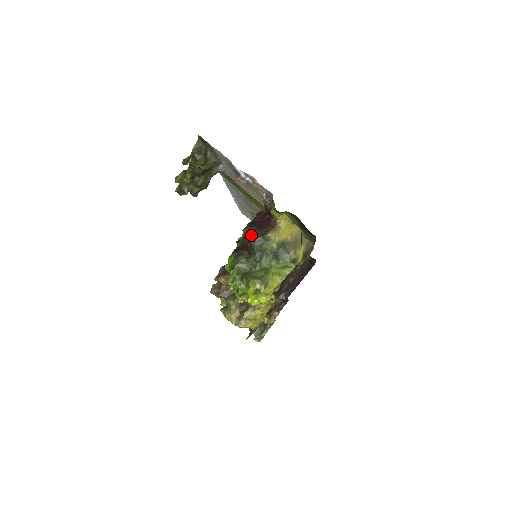
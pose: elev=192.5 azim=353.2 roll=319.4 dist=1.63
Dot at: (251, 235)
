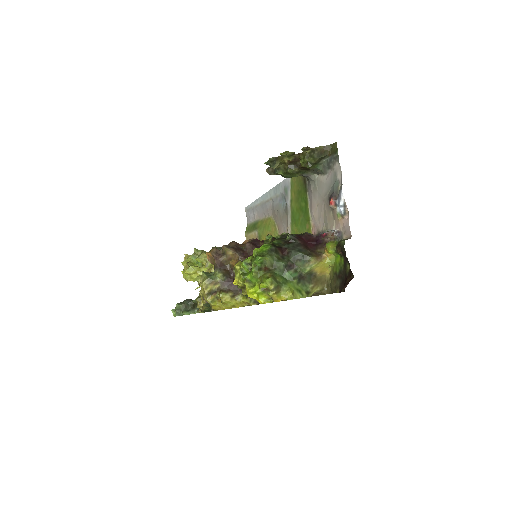
Dot at: (295, 245)
